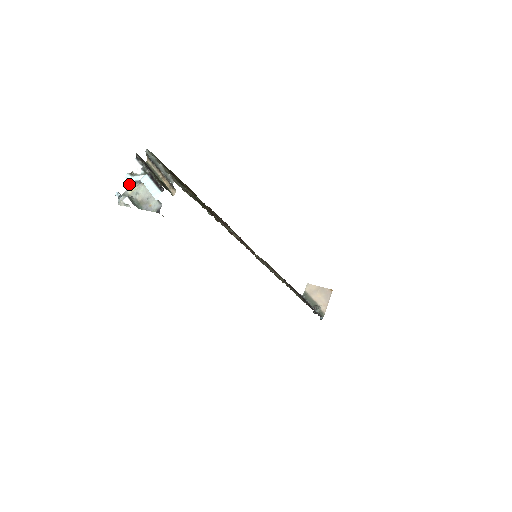
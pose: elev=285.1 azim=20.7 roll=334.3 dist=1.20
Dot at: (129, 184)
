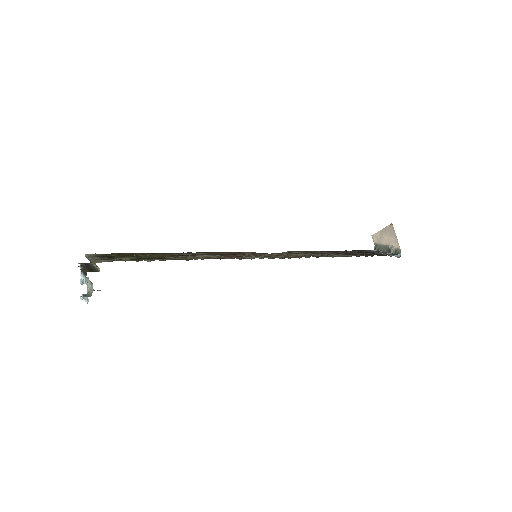
Dot at: (87, 285)
